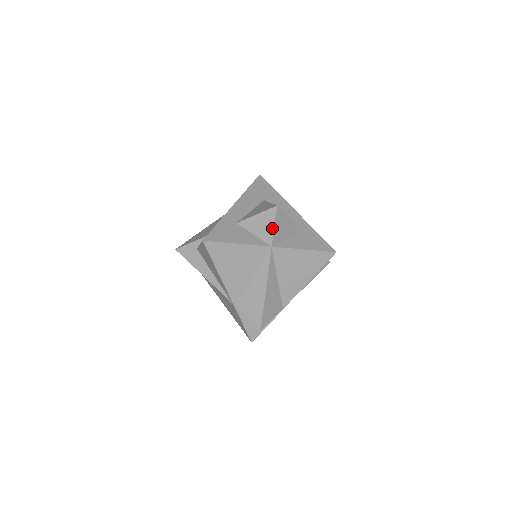
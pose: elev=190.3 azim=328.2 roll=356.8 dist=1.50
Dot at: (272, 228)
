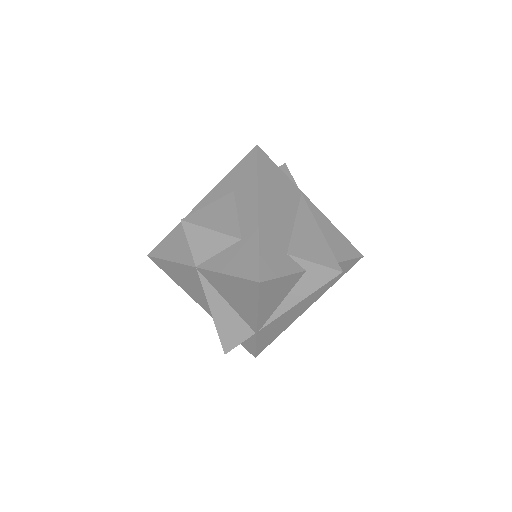
Dot at: (189, 245)
